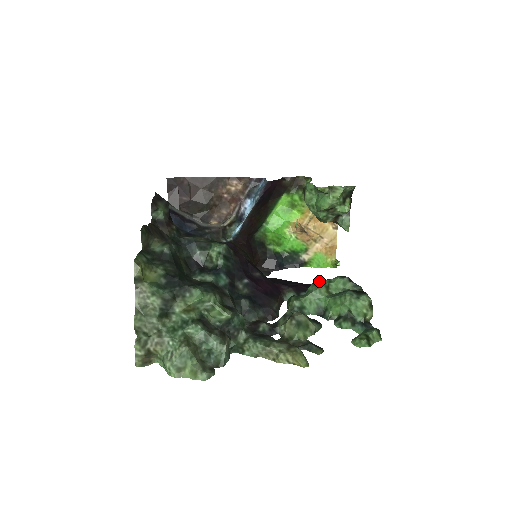
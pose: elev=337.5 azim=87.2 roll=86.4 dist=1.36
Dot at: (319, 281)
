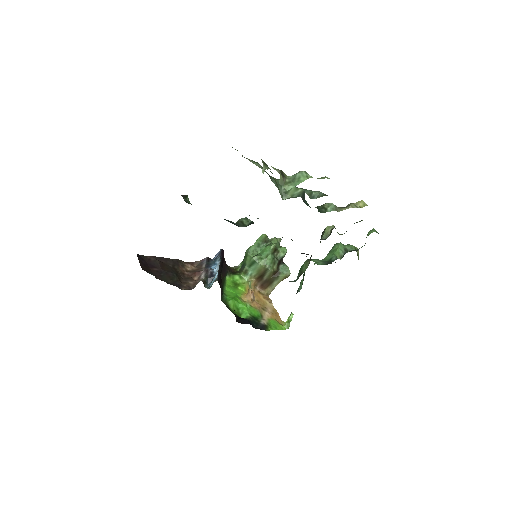
Dot at: occluded
